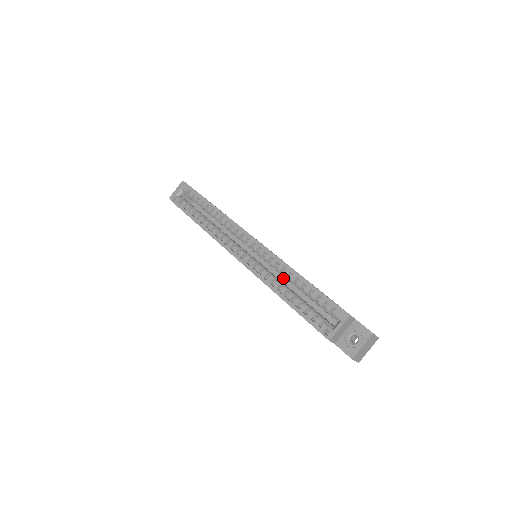
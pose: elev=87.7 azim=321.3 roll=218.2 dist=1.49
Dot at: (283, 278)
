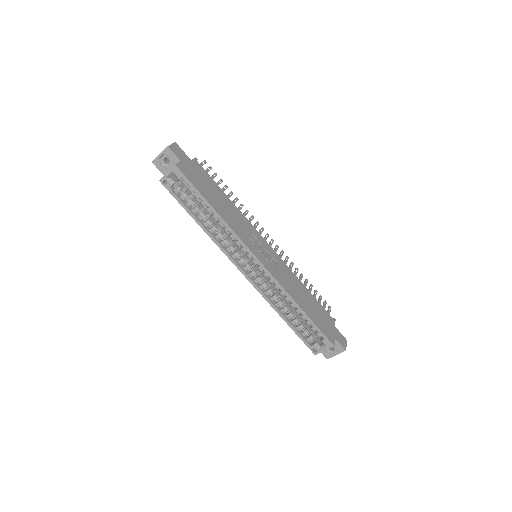
Dot at: occluded
